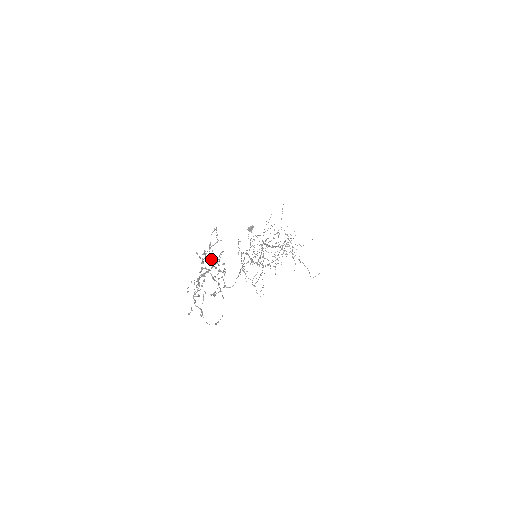
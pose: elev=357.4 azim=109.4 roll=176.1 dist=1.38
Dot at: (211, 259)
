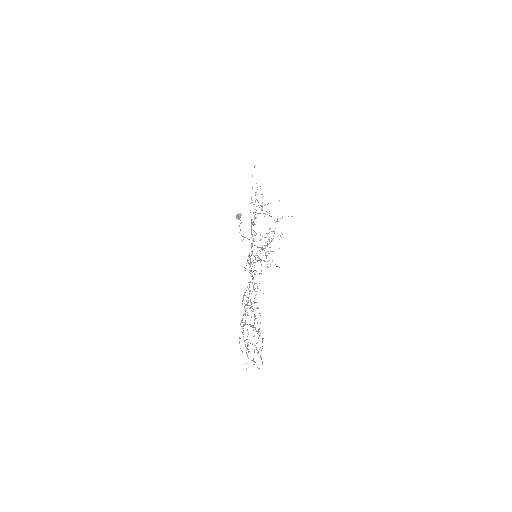
Dot at: occluded
